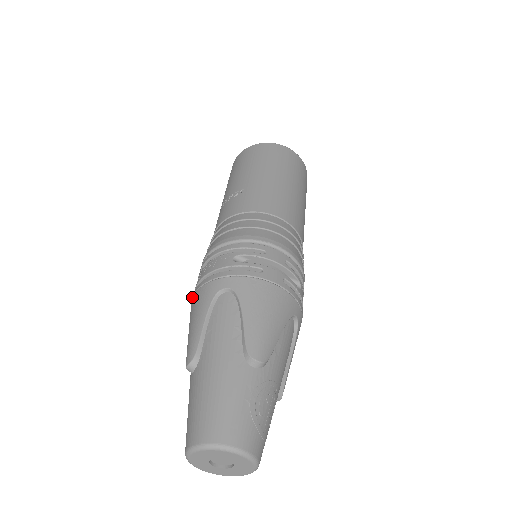
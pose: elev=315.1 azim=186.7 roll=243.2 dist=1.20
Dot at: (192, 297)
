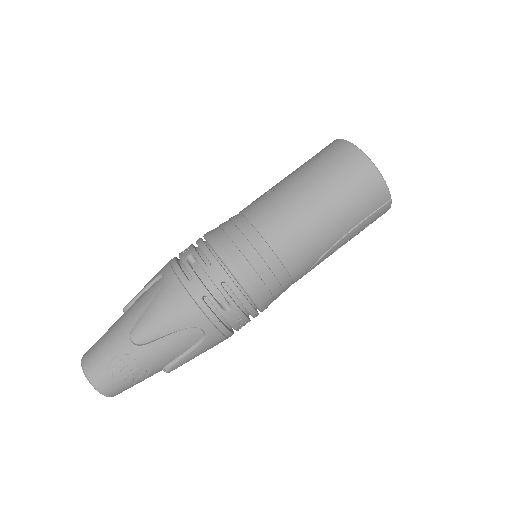
Dot at: occluded
